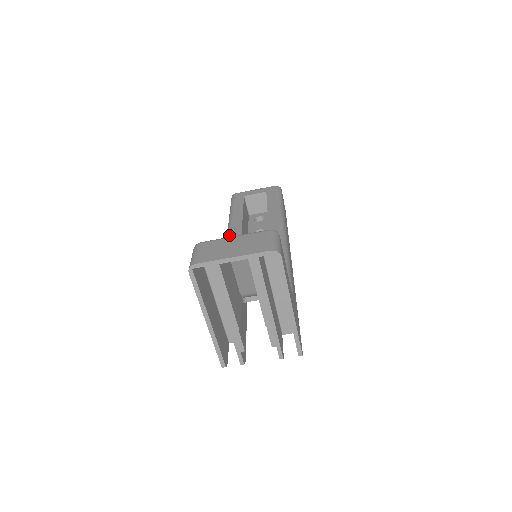
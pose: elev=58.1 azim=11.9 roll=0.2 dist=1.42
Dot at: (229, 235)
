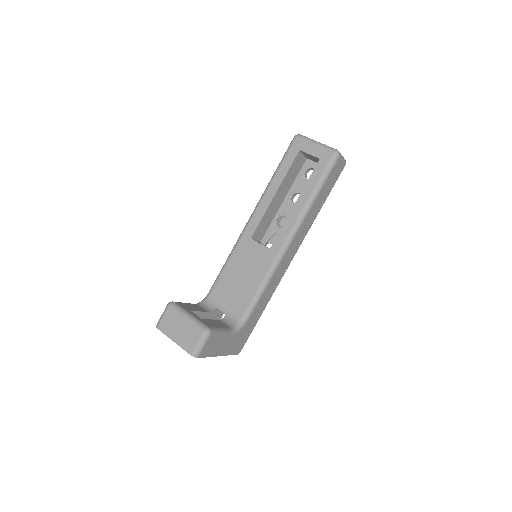
Dot at: (252, 215)
